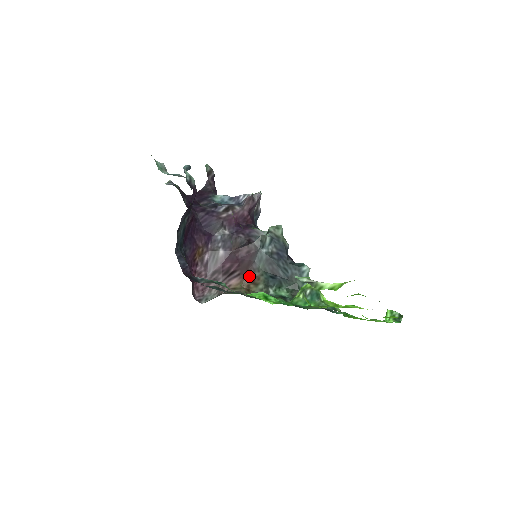
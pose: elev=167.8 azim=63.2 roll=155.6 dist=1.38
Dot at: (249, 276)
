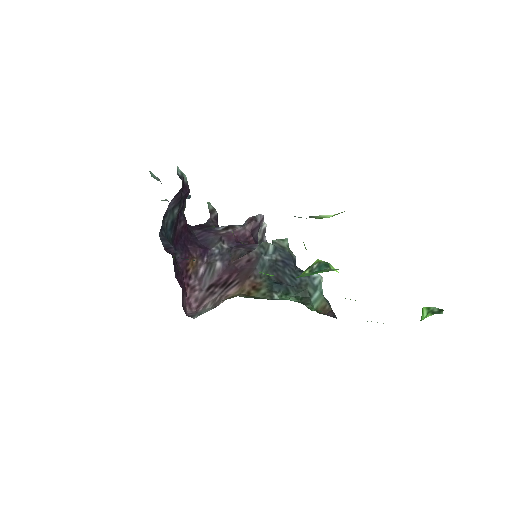
Dot at: (249, 282)
